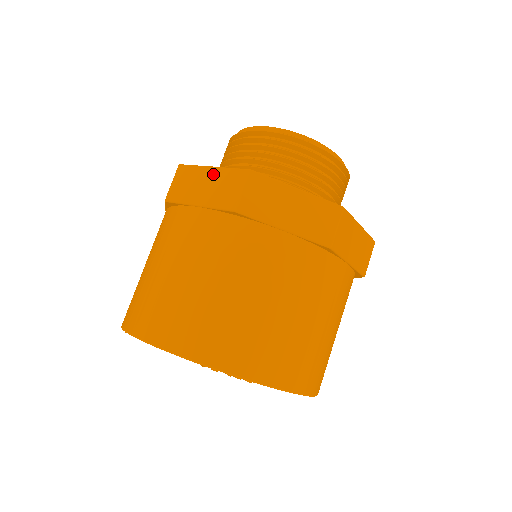
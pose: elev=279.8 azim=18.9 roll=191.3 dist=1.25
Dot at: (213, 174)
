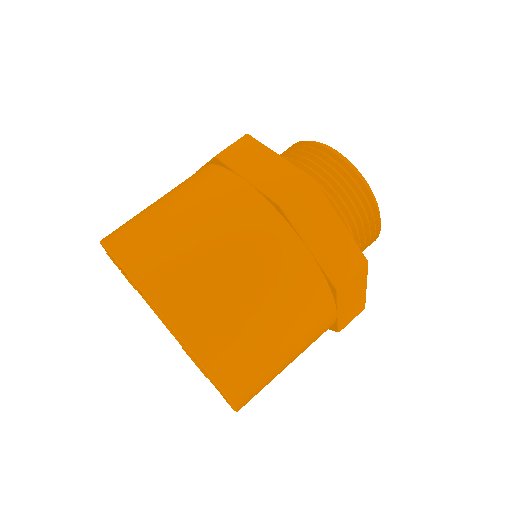
Dot at: occluded
